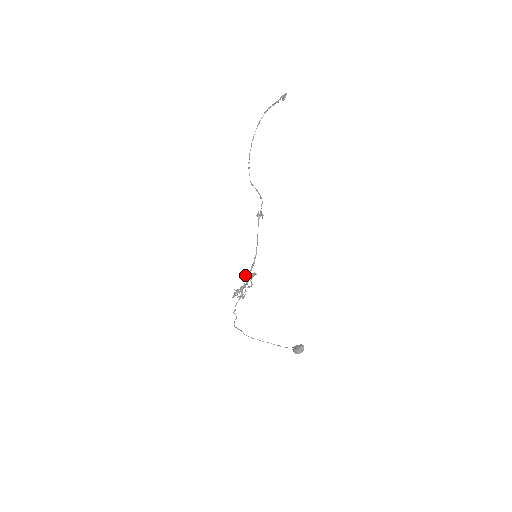
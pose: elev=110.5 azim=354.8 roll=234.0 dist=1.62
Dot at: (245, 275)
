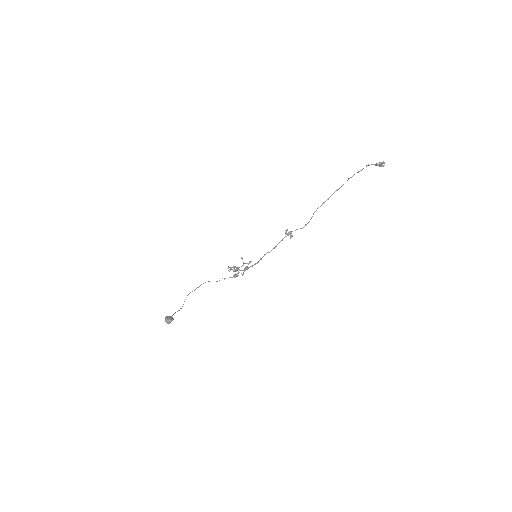
Dot at: occluded
